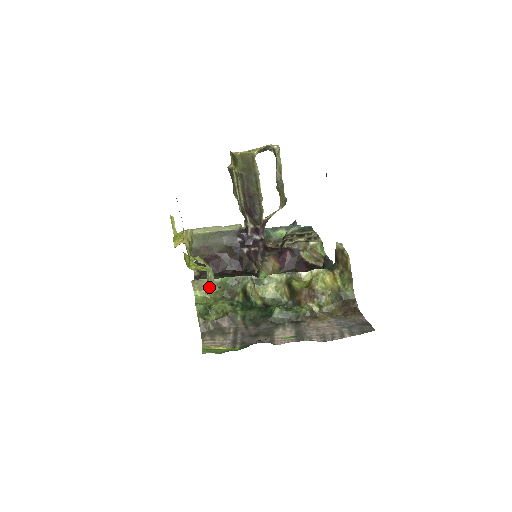
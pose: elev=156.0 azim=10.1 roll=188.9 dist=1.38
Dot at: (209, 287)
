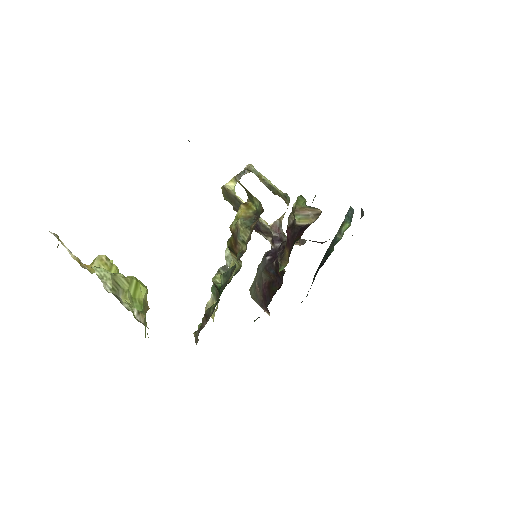
Dot at: (108, 284)
